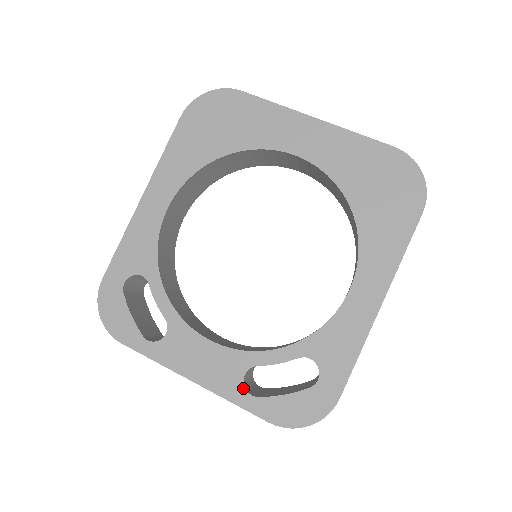
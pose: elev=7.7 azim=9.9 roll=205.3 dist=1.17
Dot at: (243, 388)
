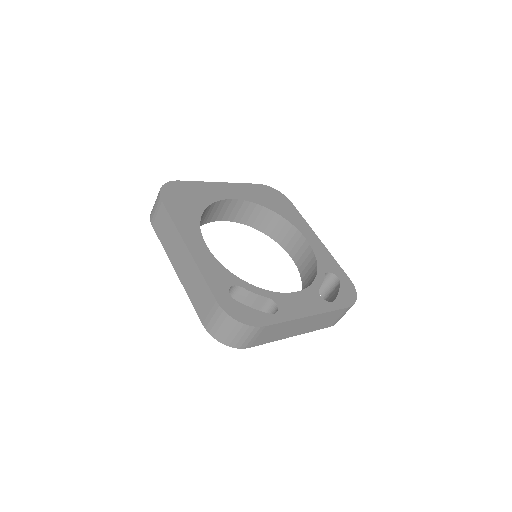
Dot at: (327, 302)
